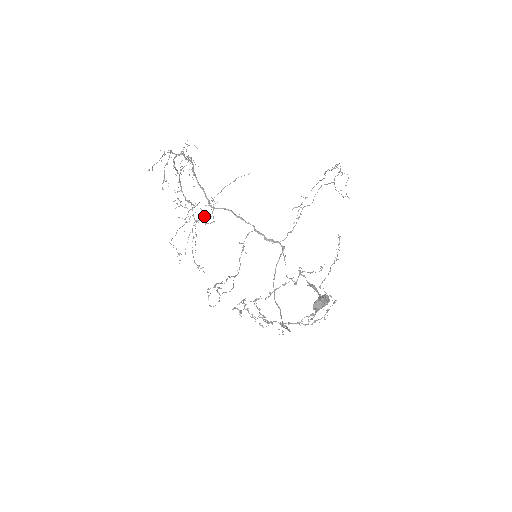
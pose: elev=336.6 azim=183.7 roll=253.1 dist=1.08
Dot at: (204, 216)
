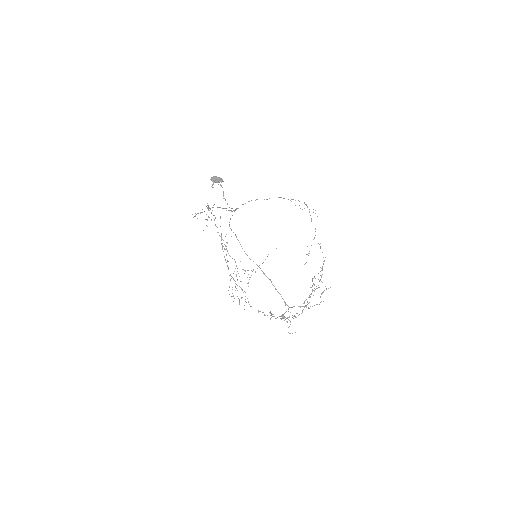
Dot at: occluded
